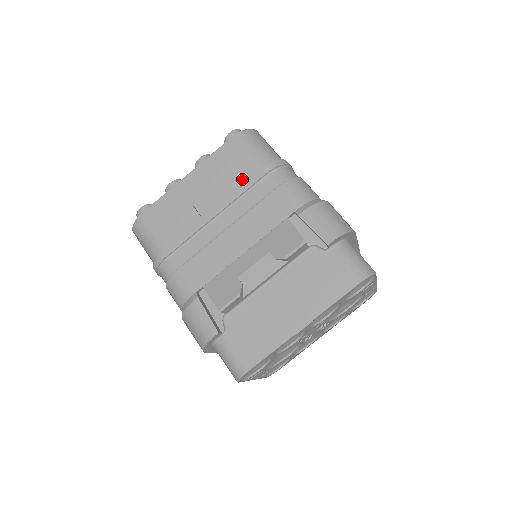
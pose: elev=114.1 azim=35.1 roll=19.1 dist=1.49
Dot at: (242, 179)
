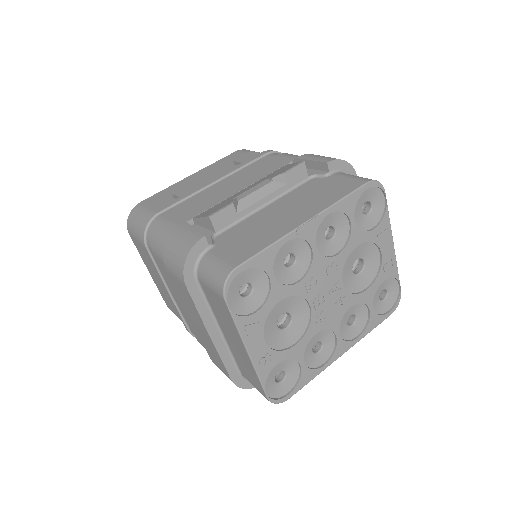
Dot at: (242, 161)
